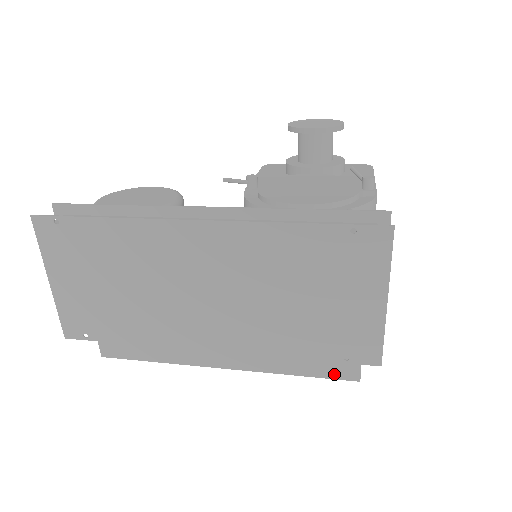
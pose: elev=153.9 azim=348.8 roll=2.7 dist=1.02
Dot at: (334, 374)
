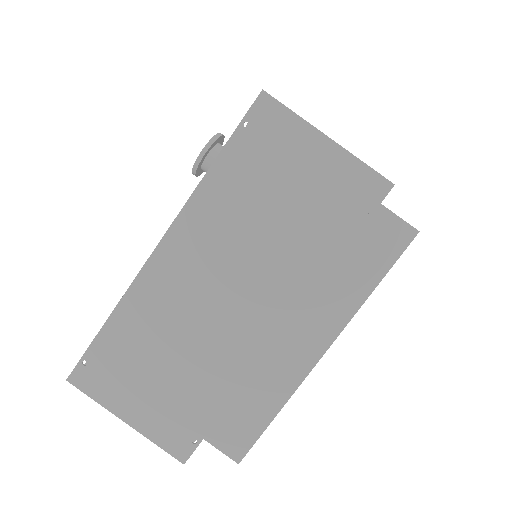
Dot at: (395, 251)
